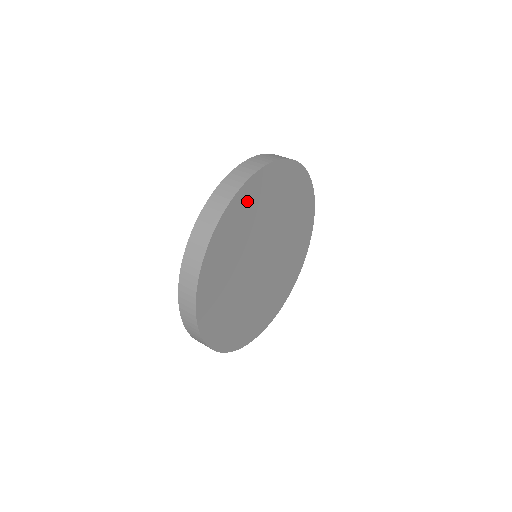
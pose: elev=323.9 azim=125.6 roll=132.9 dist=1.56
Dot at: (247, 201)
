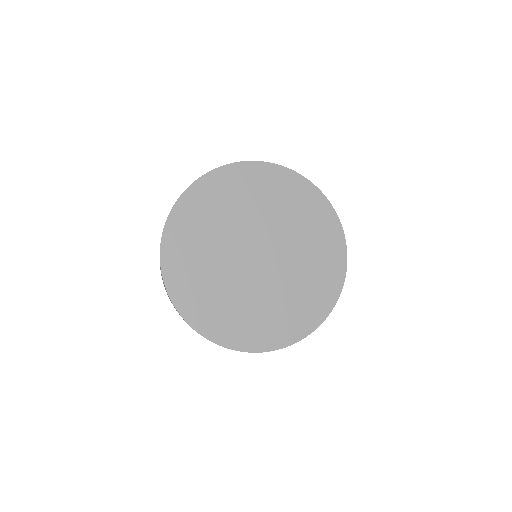
Dot at: (189, 215)
